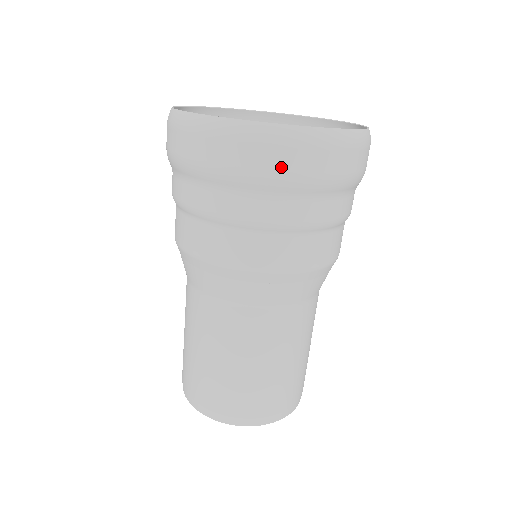
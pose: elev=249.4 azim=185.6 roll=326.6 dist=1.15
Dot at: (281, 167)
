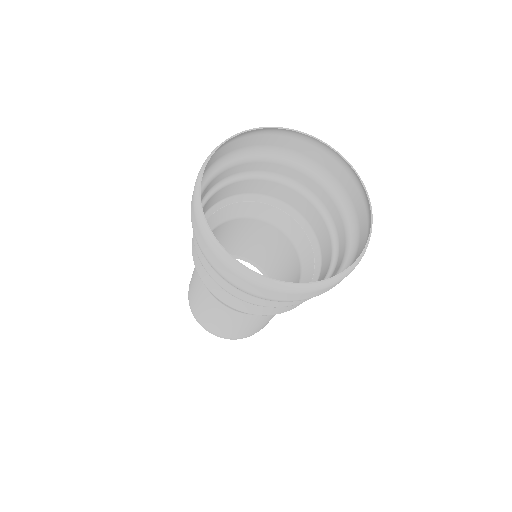
Dot at: (290, 299)
